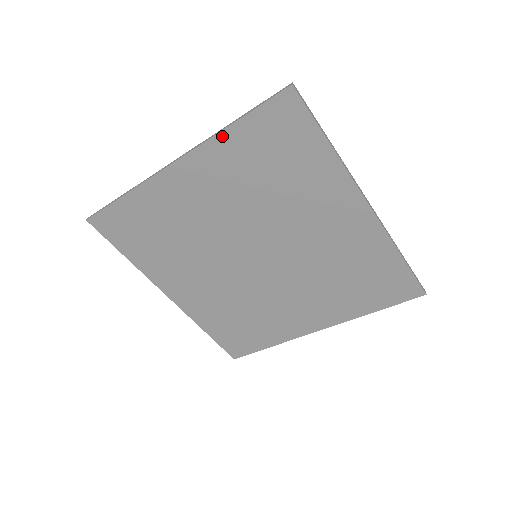
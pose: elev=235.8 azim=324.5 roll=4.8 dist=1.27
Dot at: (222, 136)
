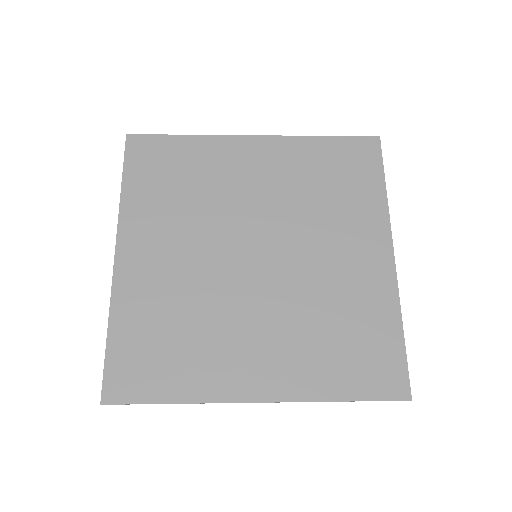
Dot at: (115, 315)
